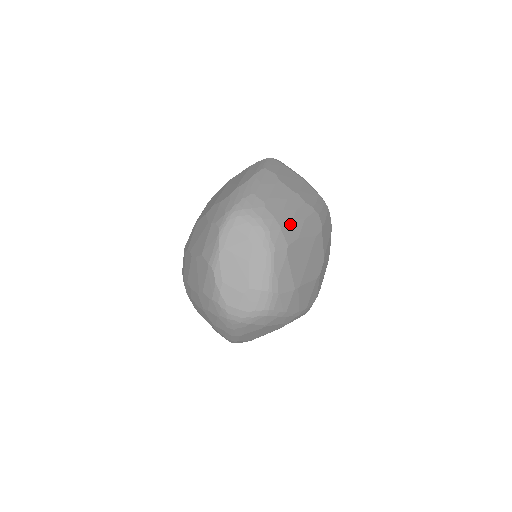
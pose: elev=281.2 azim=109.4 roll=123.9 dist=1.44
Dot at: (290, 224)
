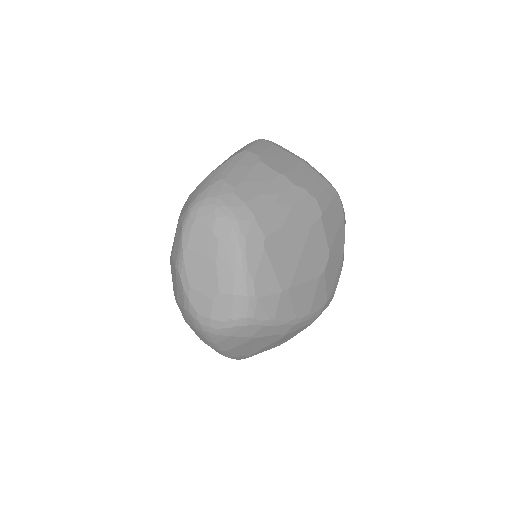
Dot at: (269, 211)
